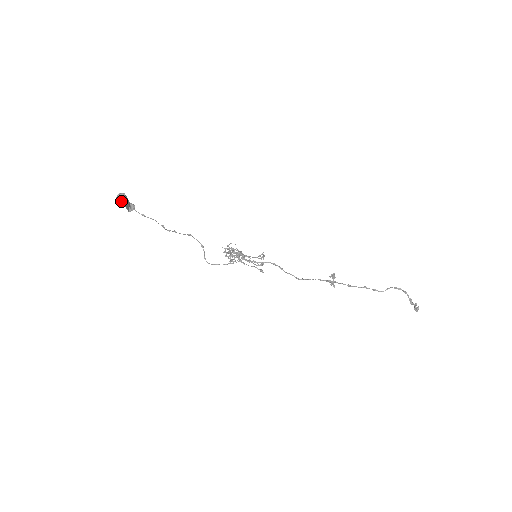
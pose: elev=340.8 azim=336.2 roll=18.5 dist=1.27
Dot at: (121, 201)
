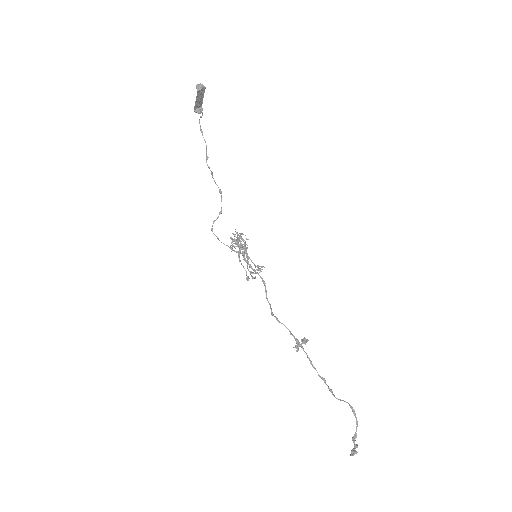
Dot at: (197, 89)
